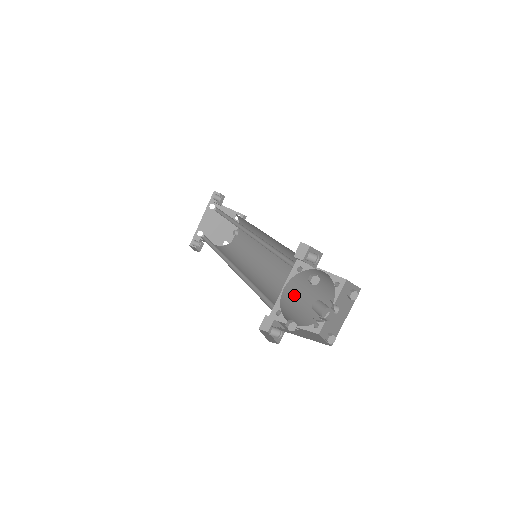
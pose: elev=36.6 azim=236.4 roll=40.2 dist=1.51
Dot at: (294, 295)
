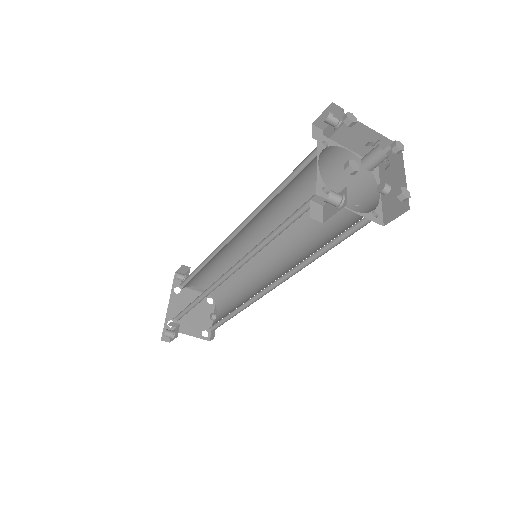
Dot at: (325, 243)
